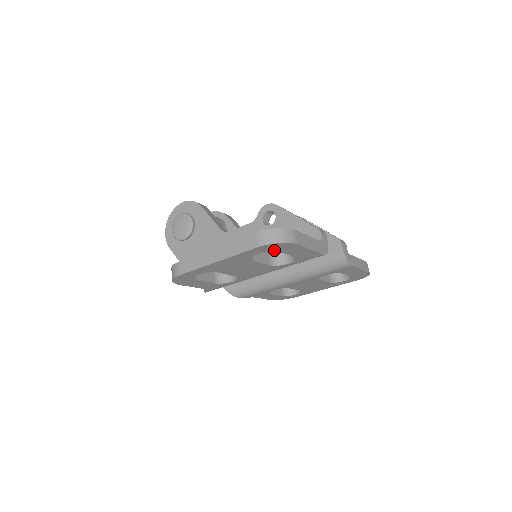
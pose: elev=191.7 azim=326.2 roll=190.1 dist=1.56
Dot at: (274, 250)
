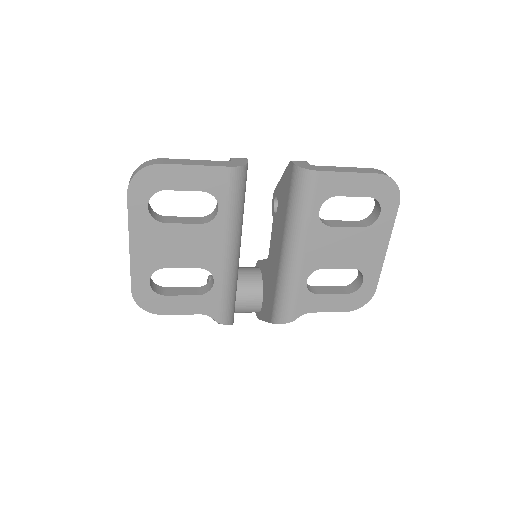
Dot at: (155, 190)
